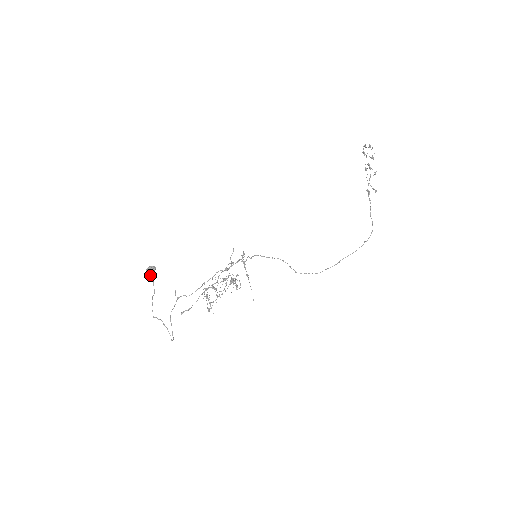
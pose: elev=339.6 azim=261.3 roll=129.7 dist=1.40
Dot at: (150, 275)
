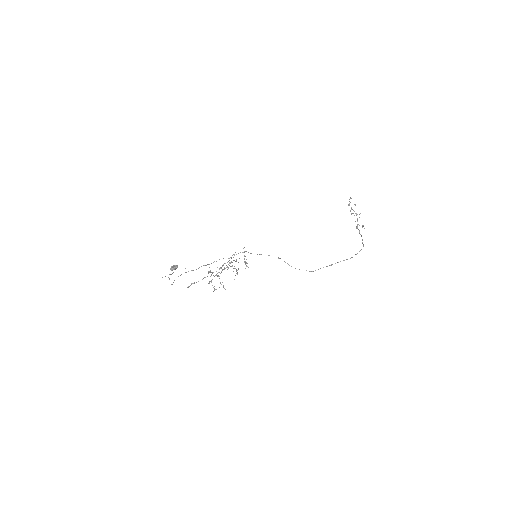
Dot at: (172, 268)
